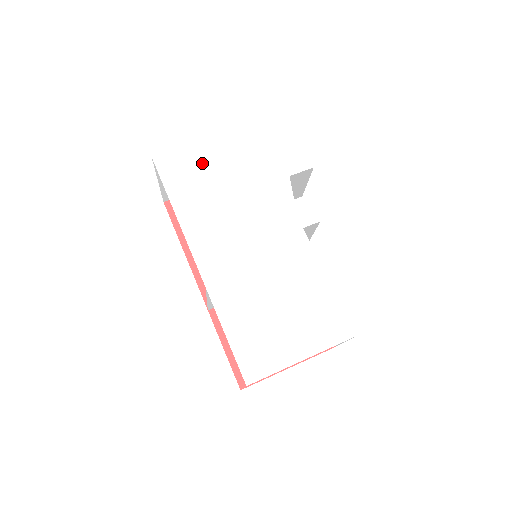
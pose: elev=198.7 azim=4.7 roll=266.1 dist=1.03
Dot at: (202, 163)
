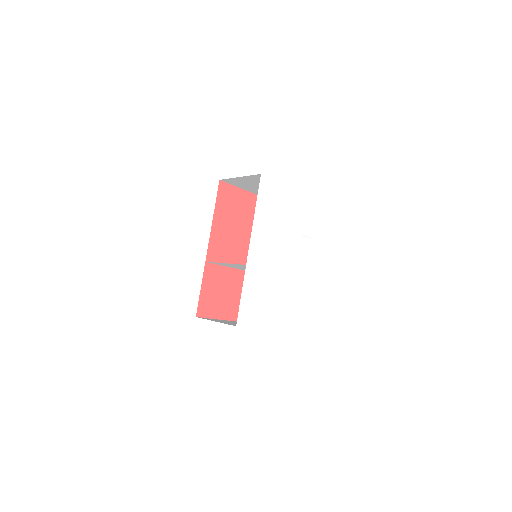
Dot at: (278, 197)
